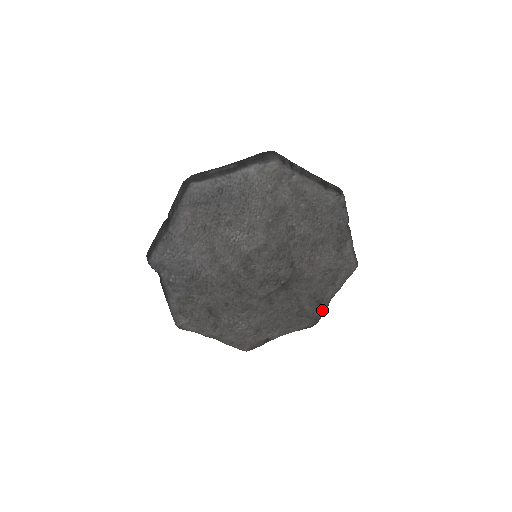
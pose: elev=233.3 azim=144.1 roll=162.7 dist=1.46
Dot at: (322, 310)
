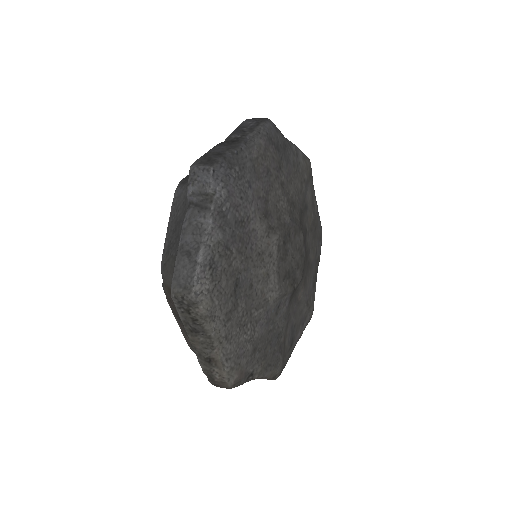
Dot at: (289, 356)
